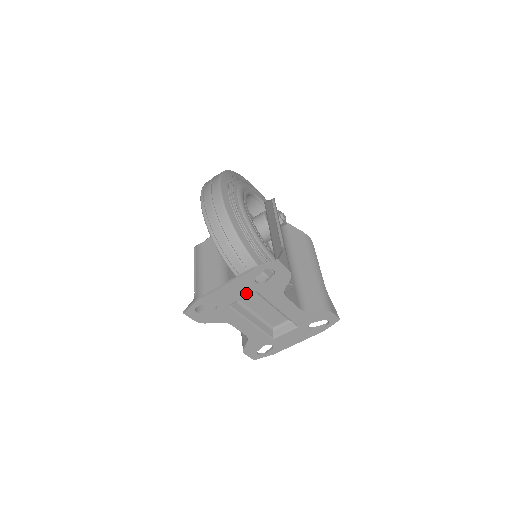
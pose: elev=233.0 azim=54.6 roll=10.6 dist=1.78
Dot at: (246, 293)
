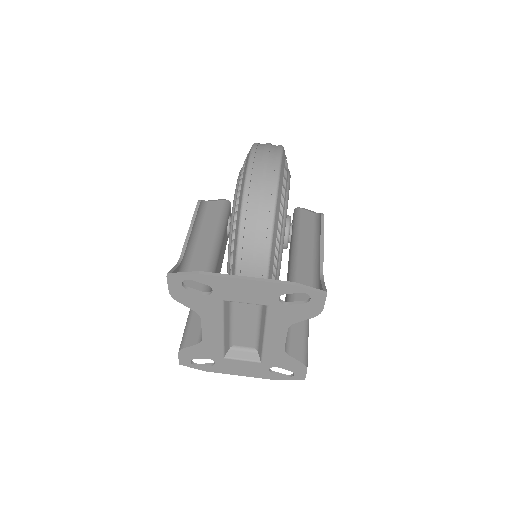
Dot at: (256, 301)
